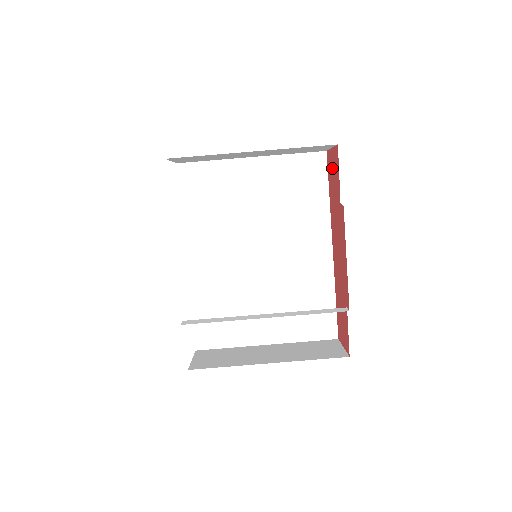
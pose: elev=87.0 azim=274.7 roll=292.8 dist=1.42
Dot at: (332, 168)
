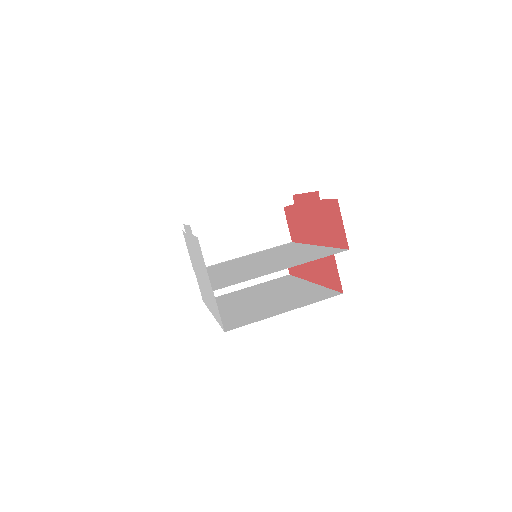
Dot at: (291, 225)
